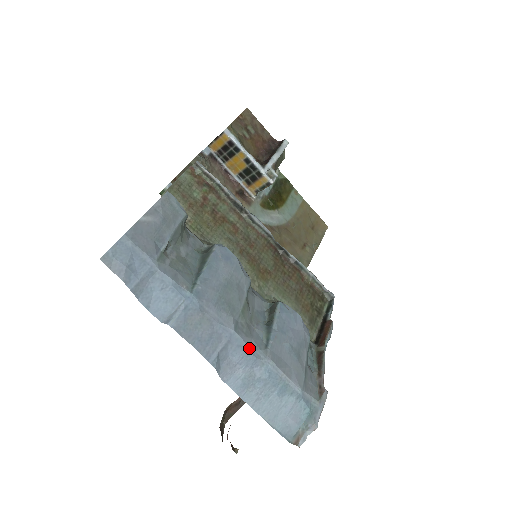
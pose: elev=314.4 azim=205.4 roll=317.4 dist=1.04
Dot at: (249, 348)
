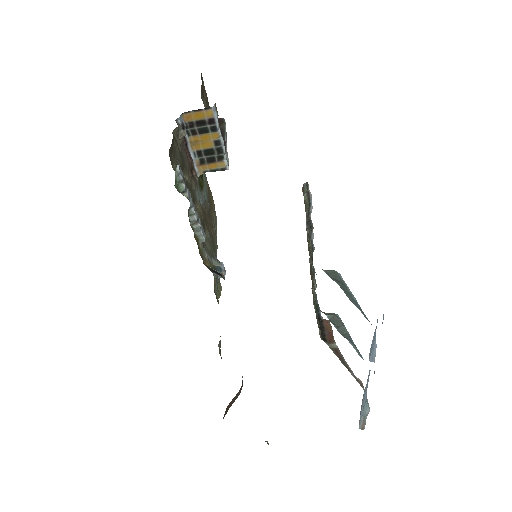
Dot at: occluded
